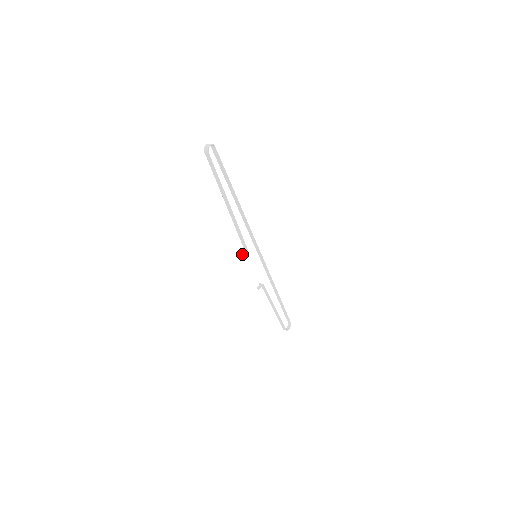
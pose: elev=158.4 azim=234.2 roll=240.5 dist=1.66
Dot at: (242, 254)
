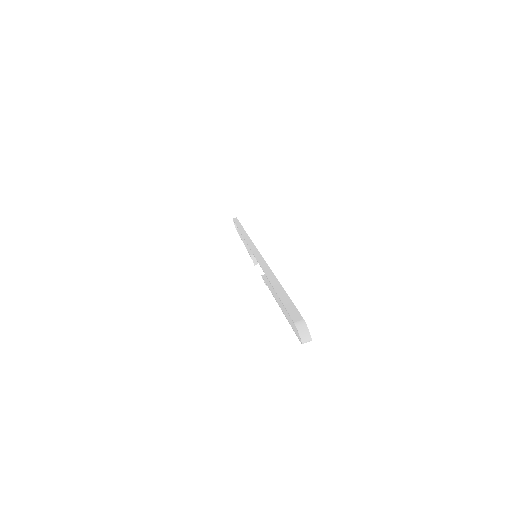
Dot at: occluded
